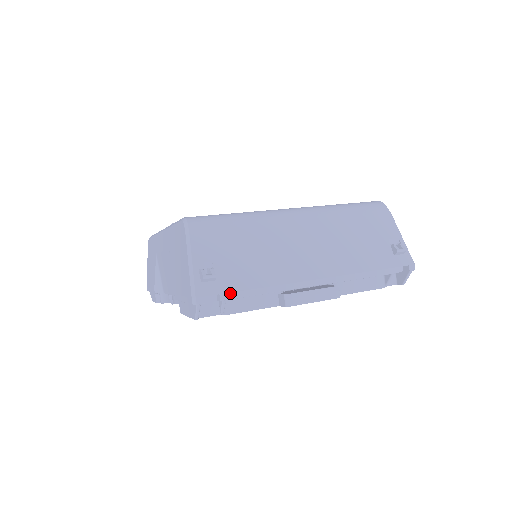
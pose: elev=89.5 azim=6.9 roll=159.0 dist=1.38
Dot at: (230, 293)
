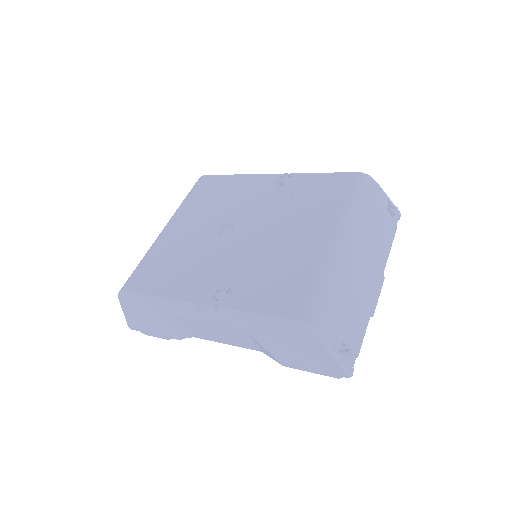
Dot at: (359, 348)
